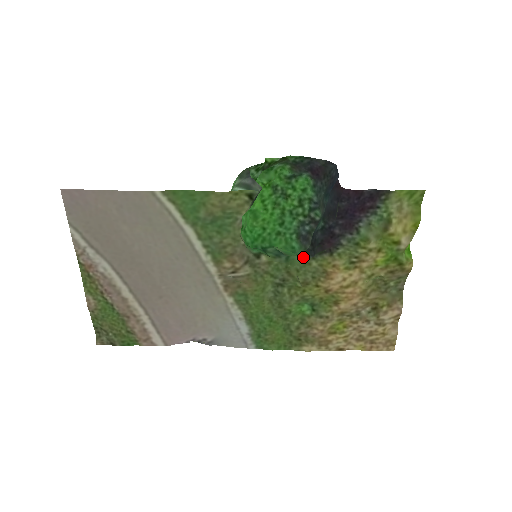
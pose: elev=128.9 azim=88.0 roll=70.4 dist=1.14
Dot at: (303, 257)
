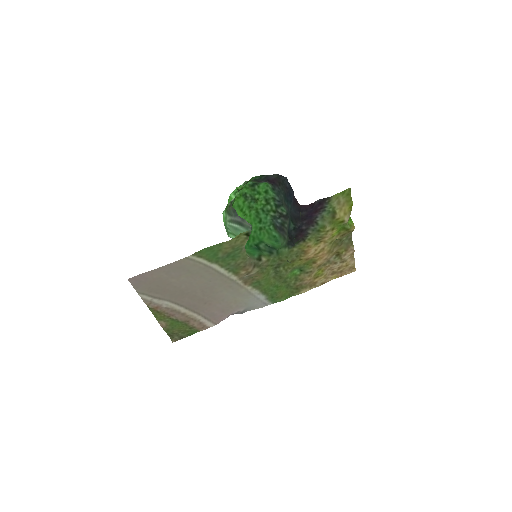
Dot at: (287, 248)
